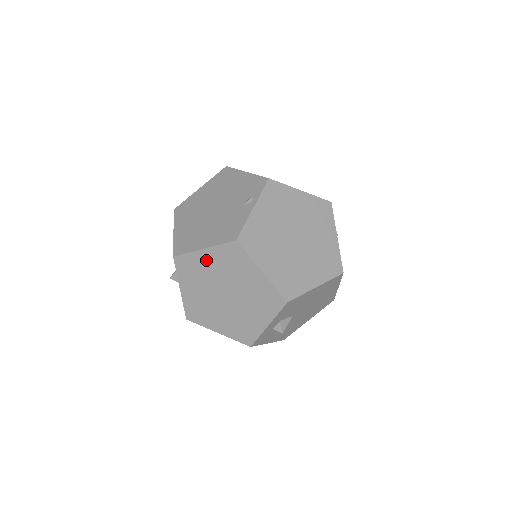
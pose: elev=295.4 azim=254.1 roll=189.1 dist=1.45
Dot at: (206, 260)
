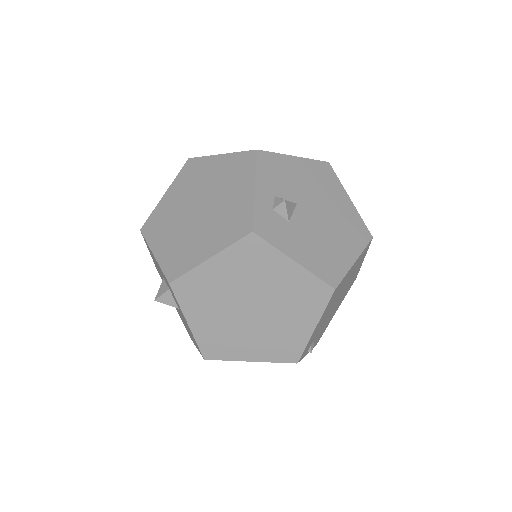
Dot at: (170, 200)
